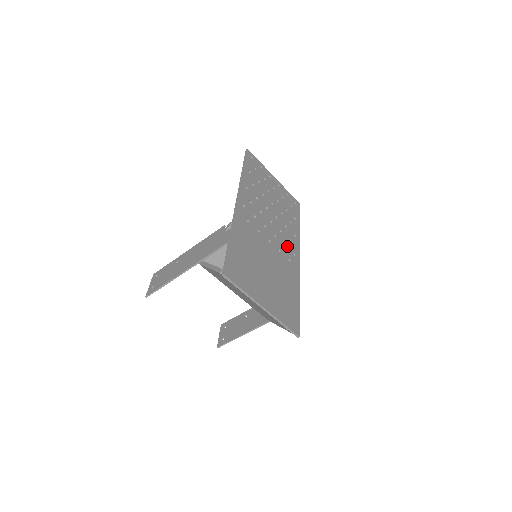
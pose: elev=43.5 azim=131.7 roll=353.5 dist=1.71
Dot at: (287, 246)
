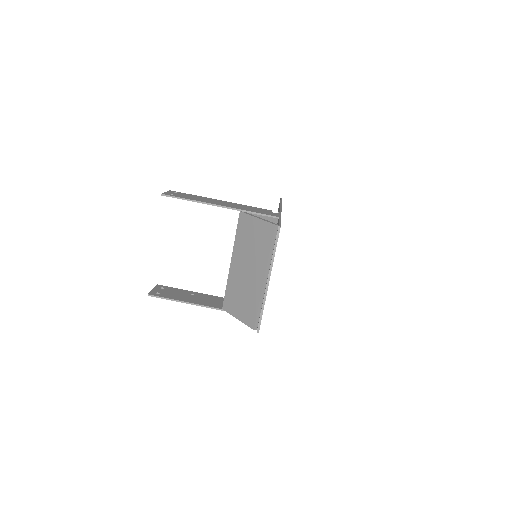
Dot at: occluded
